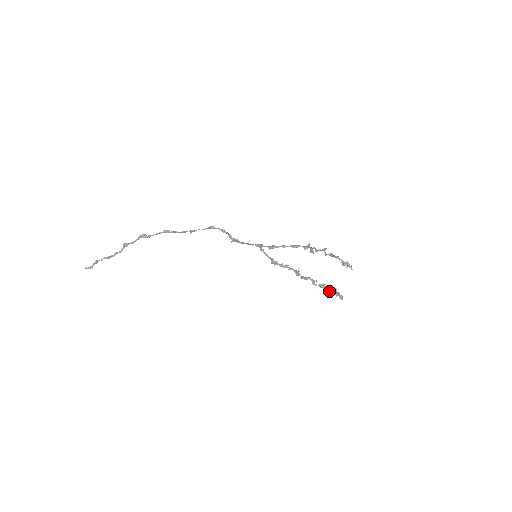
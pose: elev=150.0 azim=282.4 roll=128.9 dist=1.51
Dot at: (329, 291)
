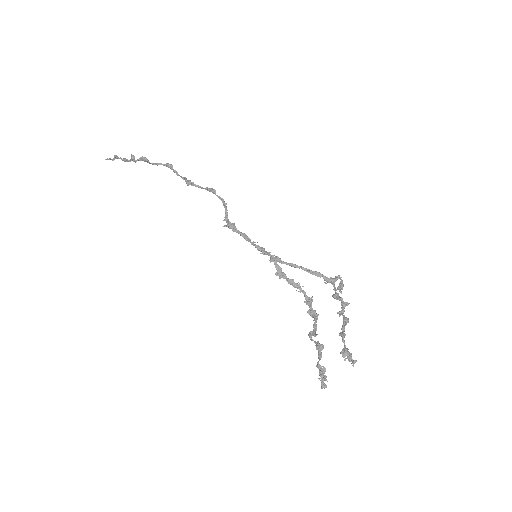
Dot at: occluded
